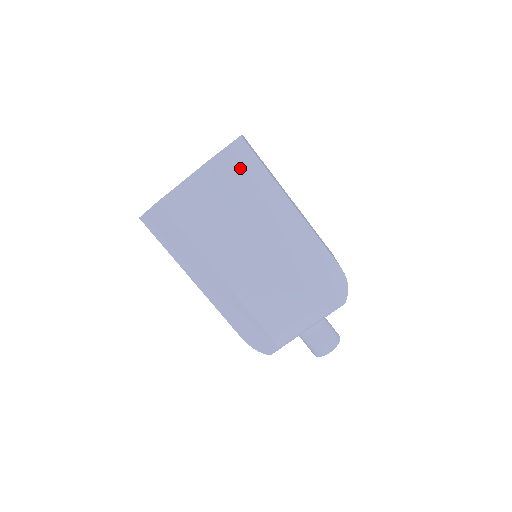
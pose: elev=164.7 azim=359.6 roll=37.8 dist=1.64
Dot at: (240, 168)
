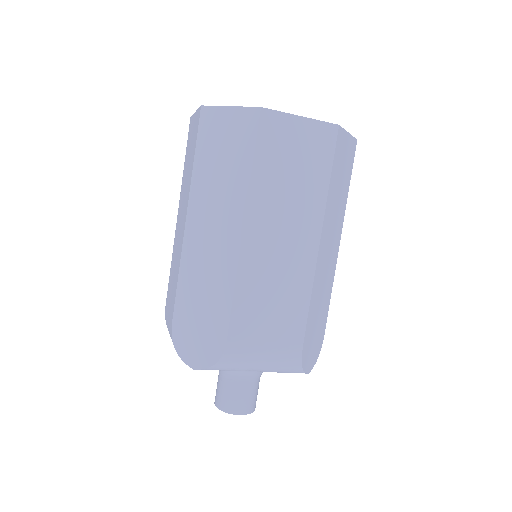
Dot at: (343, 162)
